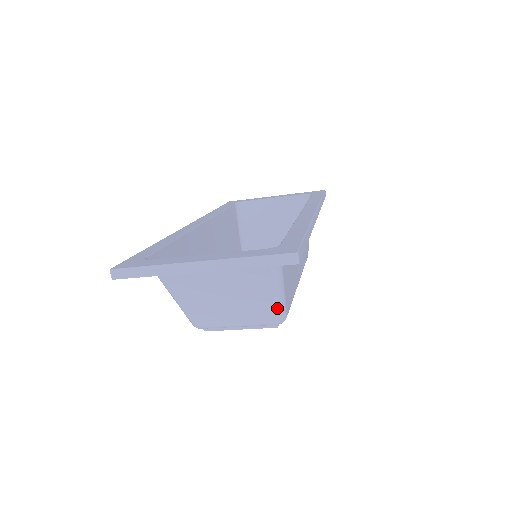
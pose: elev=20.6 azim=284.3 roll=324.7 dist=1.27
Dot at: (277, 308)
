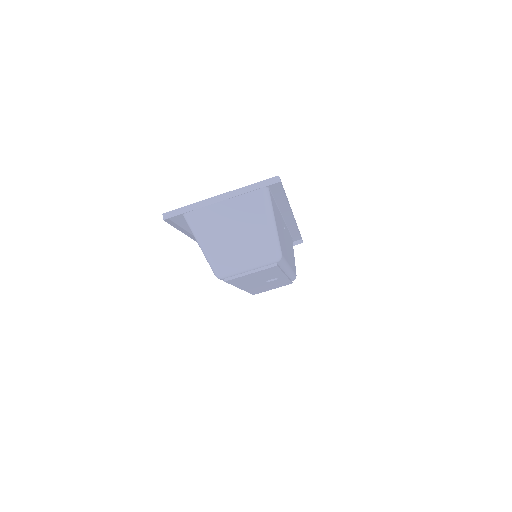
Dot at: (274, 243)
